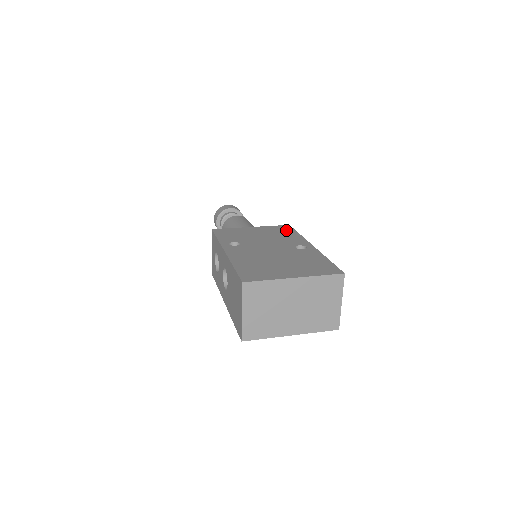
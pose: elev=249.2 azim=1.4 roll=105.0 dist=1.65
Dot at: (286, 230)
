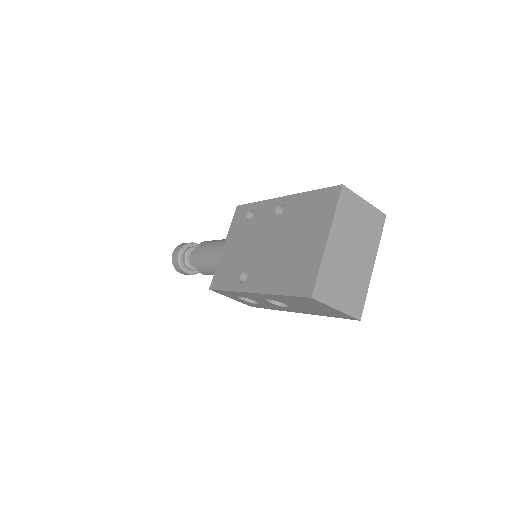
Dot at: (244, 213)
